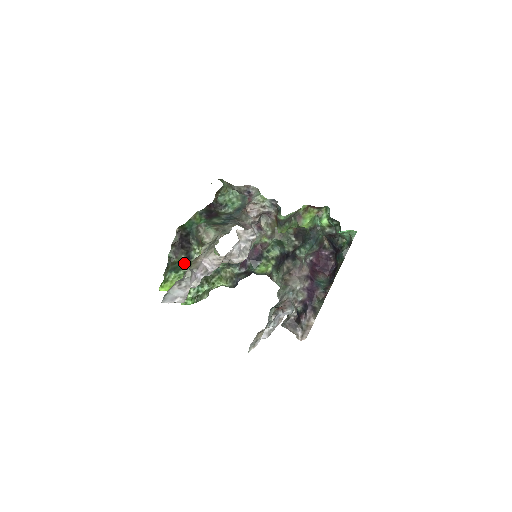
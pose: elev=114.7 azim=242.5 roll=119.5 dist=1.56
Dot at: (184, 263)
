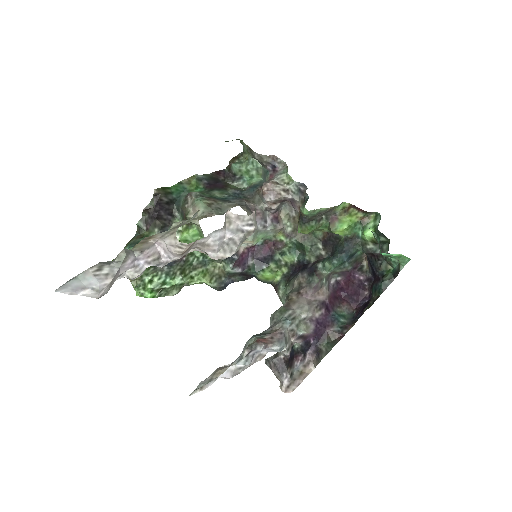
Dot at: occluded
